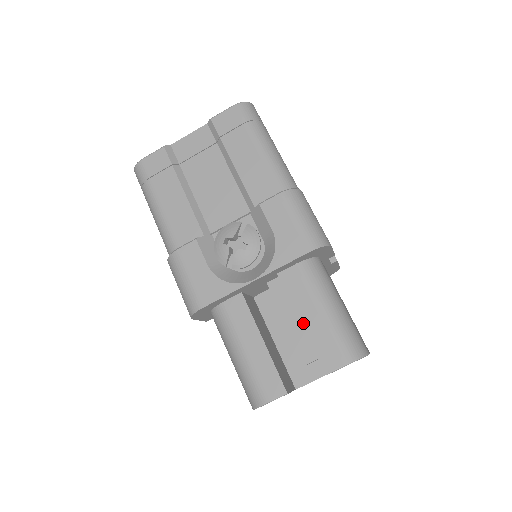
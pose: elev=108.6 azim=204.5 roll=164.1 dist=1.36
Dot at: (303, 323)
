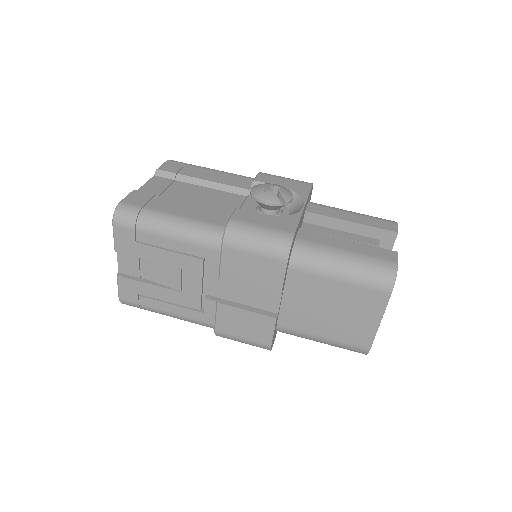
Dot at: (352, 221)
